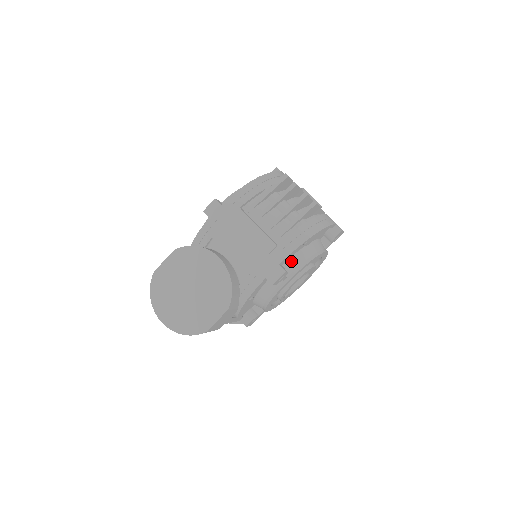
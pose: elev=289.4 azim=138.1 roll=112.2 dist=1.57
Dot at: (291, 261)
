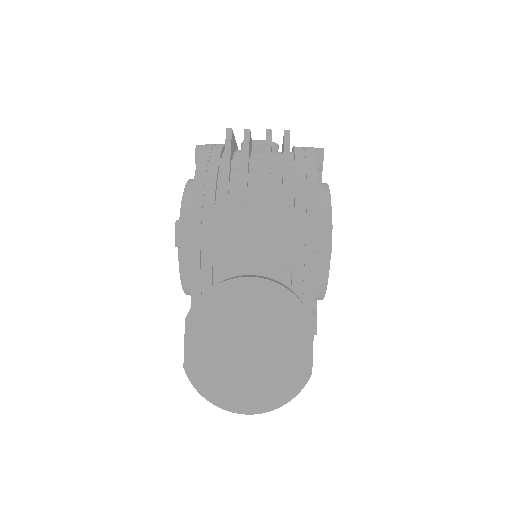
Dot at: occluded
